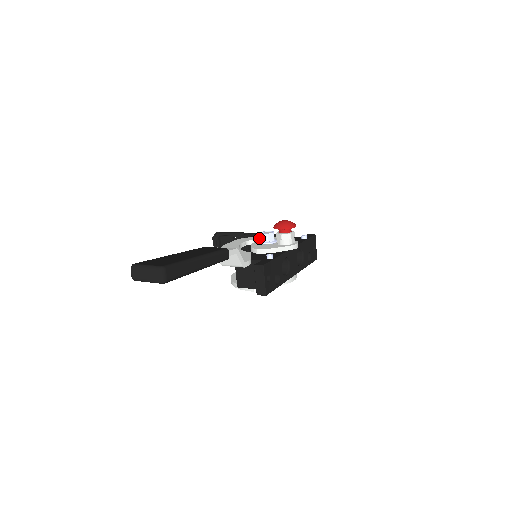
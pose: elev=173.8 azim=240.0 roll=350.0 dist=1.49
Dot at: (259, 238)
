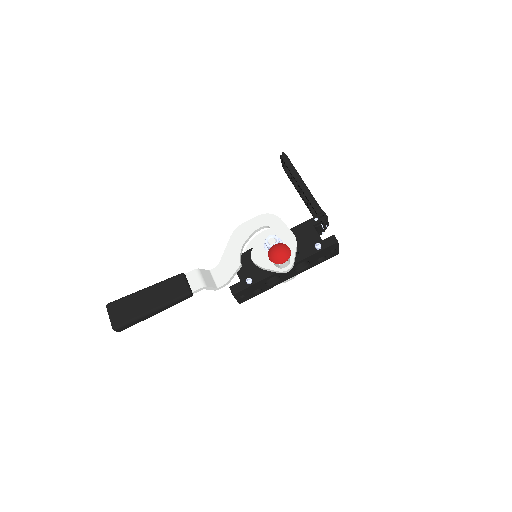
Dot at: (278, 226)
